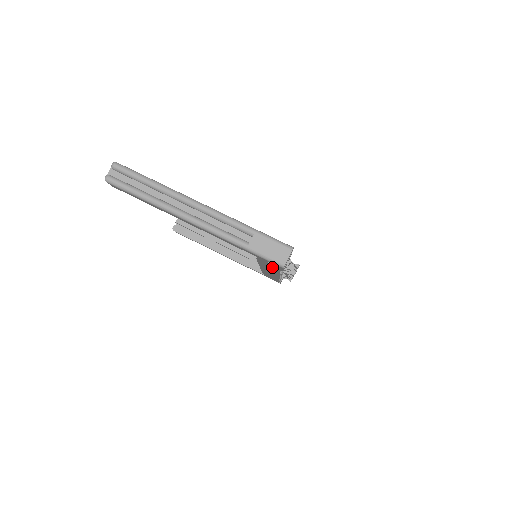
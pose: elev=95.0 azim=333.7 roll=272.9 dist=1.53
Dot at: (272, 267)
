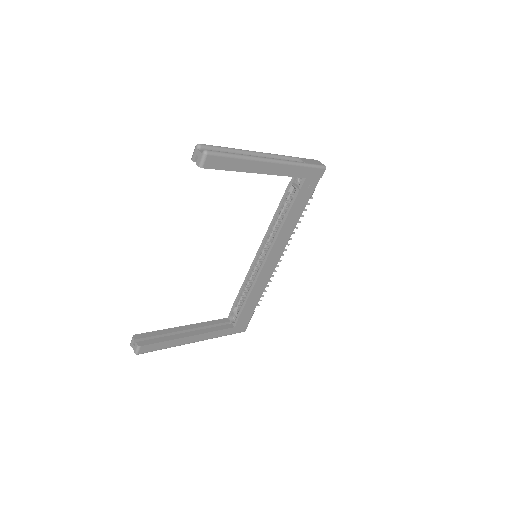
Dot at: (304, 201)
